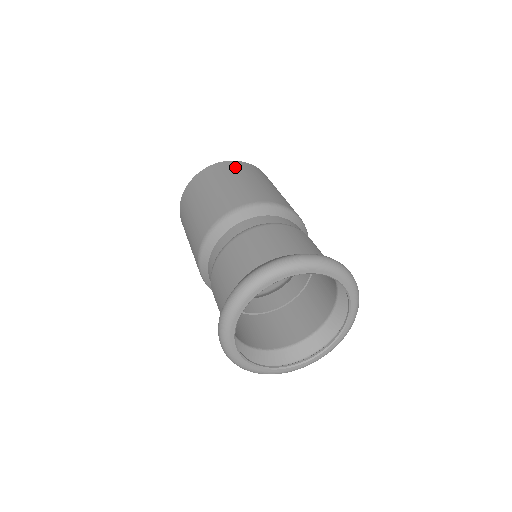
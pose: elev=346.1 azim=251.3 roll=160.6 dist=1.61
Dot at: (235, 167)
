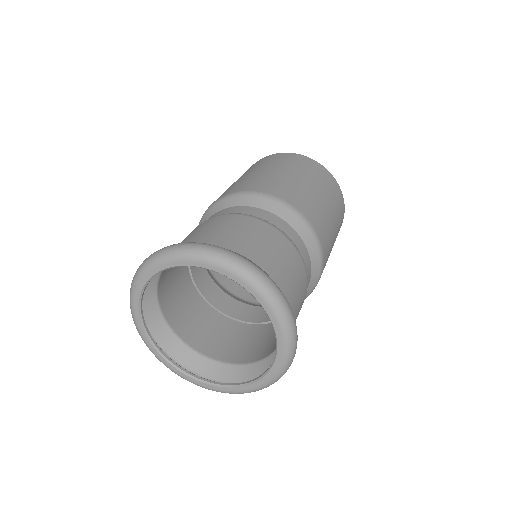
Dot at: (282, 158)
